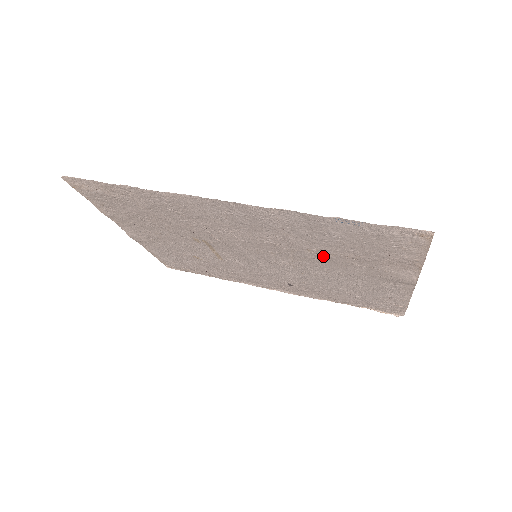
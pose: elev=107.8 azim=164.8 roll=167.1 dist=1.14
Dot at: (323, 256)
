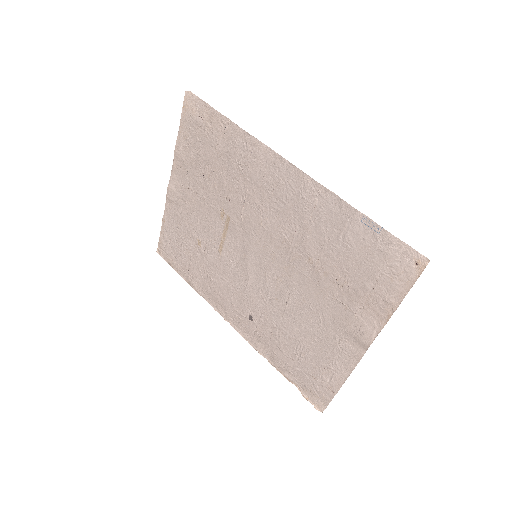
Dot at: (315, 274)
